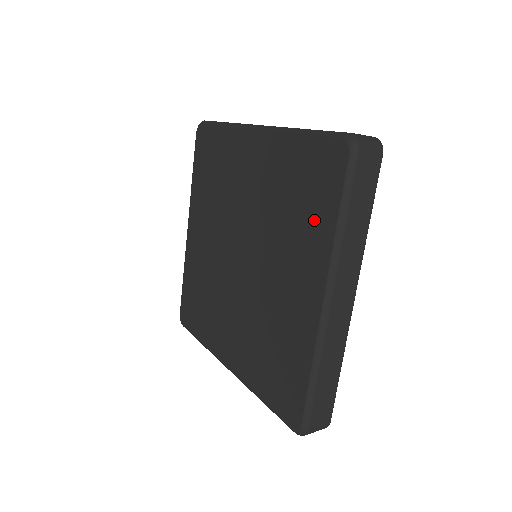
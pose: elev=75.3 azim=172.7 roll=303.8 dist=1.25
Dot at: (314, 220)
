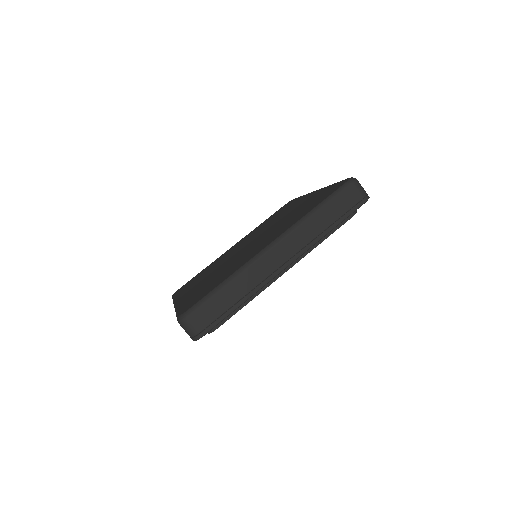
Dot at: (303, 213)
